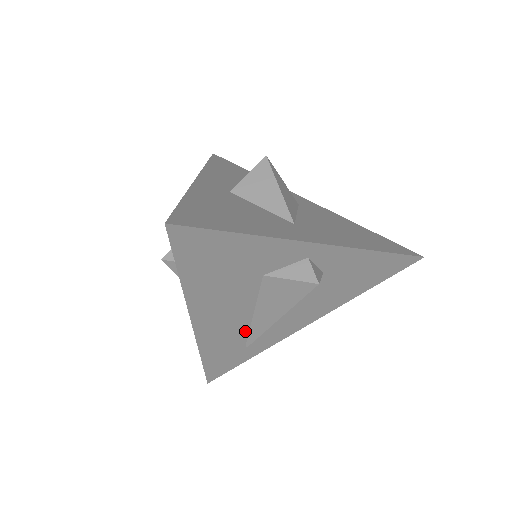
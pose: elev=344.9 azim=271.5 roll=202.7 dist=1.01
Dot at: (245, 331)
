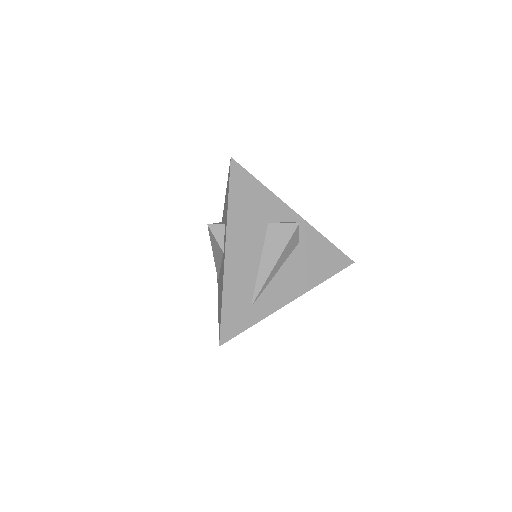
Dot at: (253, 281)
